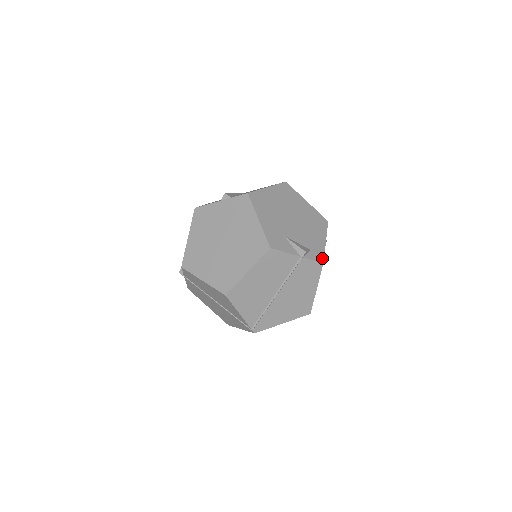
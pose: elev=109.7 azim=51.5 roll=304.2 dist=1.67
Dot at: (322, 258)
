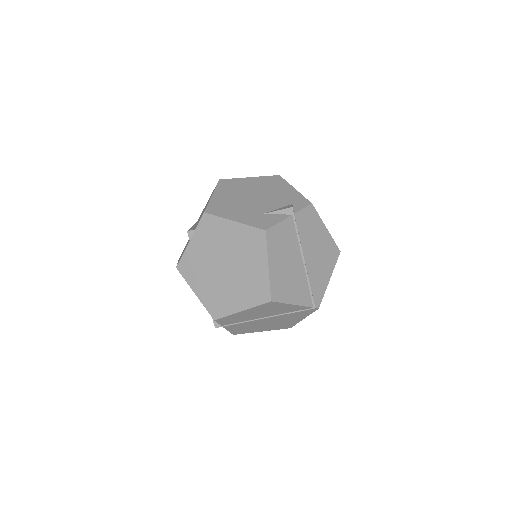
Dot at: (307, 201)
